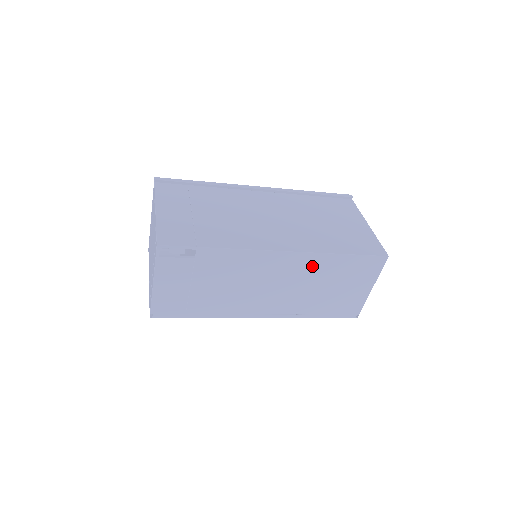
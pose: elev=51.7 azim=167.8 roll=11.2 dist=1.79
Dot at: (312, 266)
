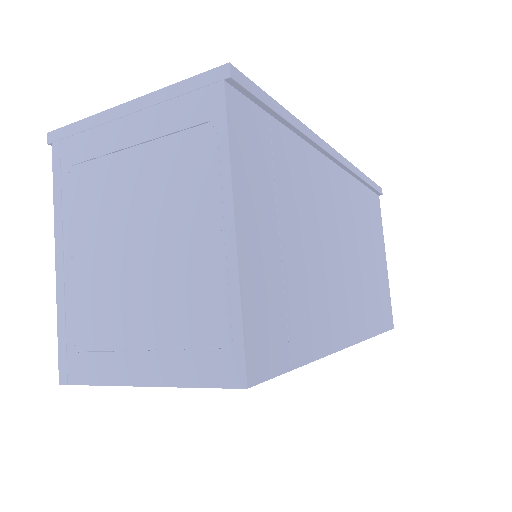
Dot at: occluded
